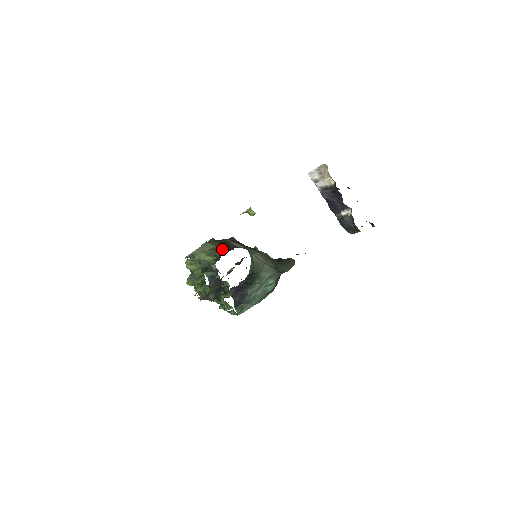
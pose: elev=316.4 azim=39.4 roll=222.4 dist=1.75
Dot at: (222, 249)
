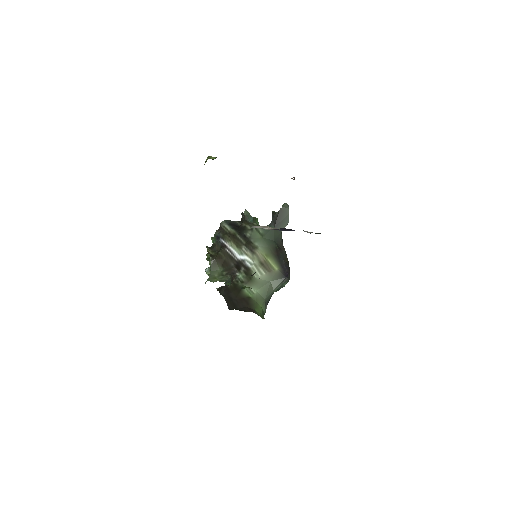
Dot at: (227, 274)
